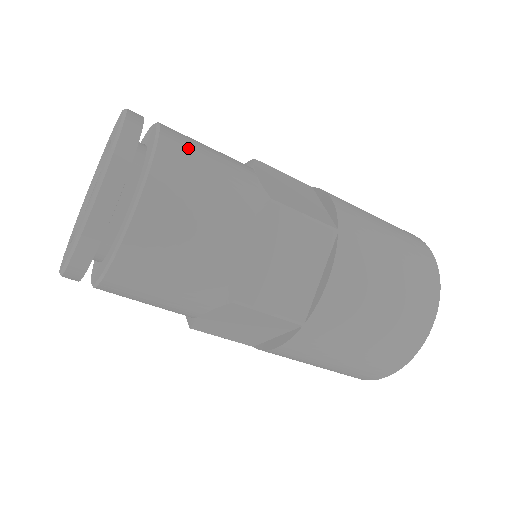
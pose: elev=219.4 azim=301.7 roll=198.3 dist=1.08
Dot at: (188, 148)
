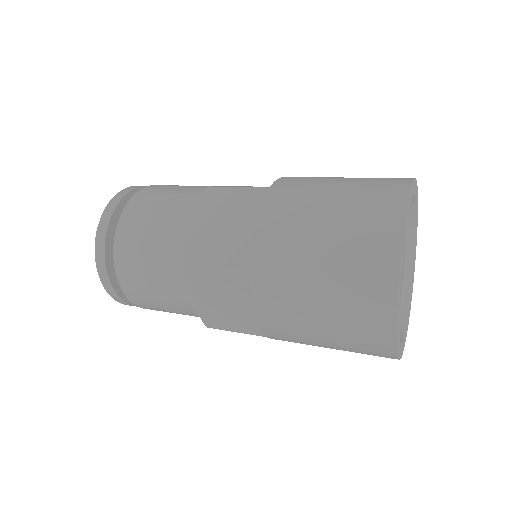
Dot at: (134, 233)
